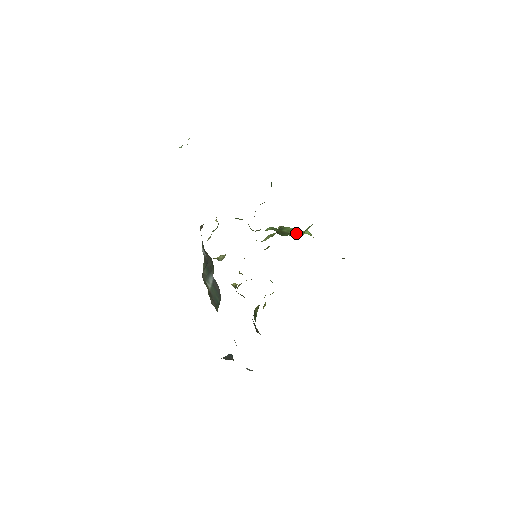
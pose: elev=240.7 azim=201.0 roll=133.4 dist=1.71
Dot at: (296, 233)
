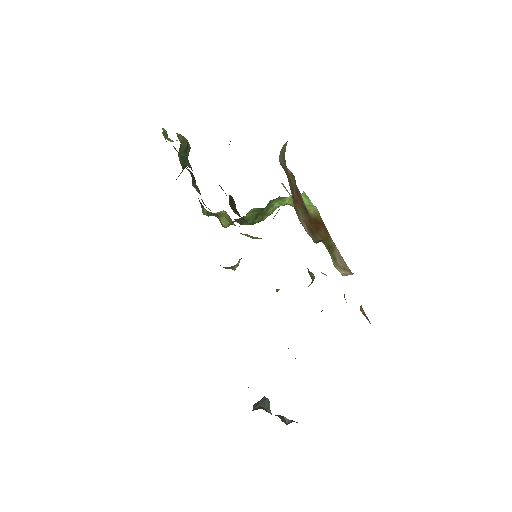
Dot at: occluded
